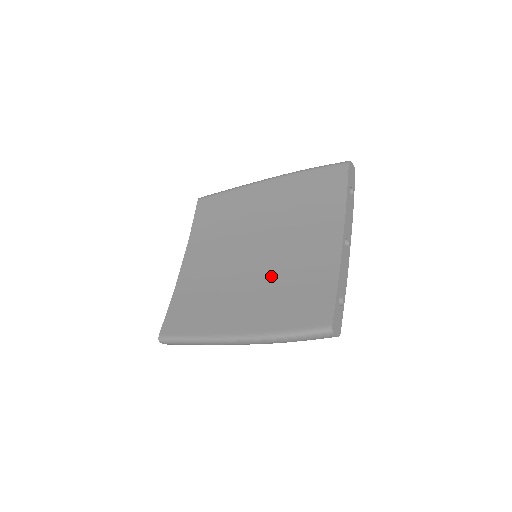
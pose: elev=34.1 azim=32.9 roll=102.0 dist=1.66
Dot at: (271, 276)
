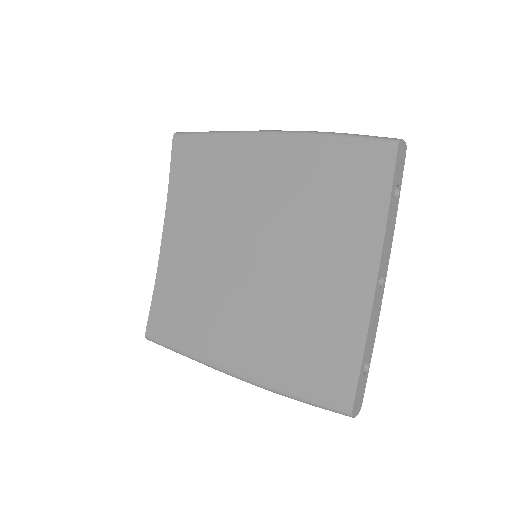
Dot at: (276, 303)
